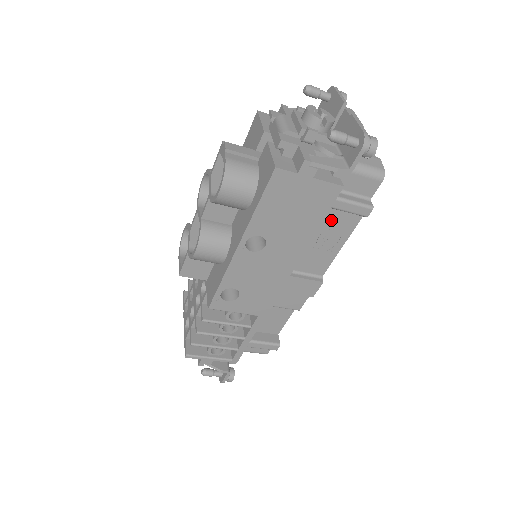
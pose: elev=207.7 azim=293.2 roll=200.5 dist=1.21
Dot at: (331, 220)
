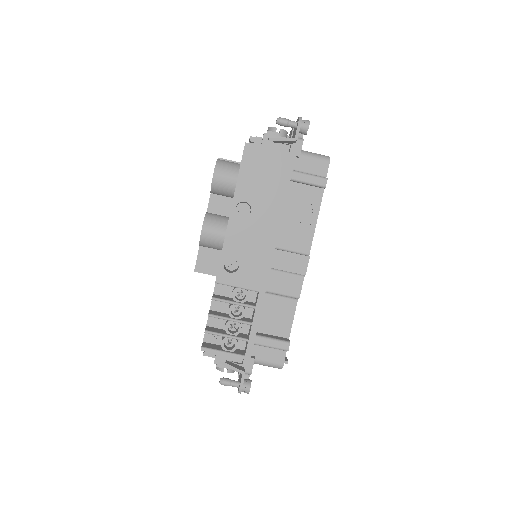
Dot at: (300, 196)
